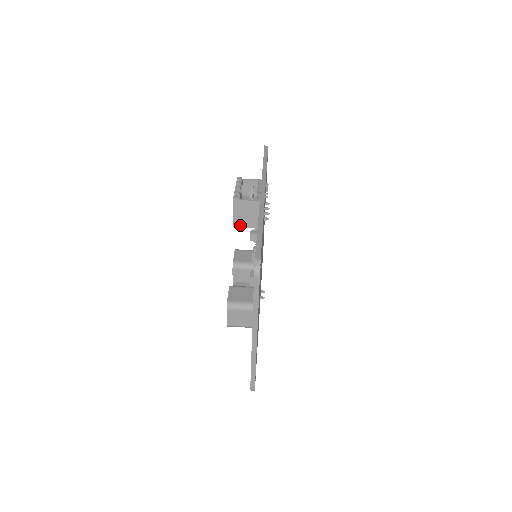
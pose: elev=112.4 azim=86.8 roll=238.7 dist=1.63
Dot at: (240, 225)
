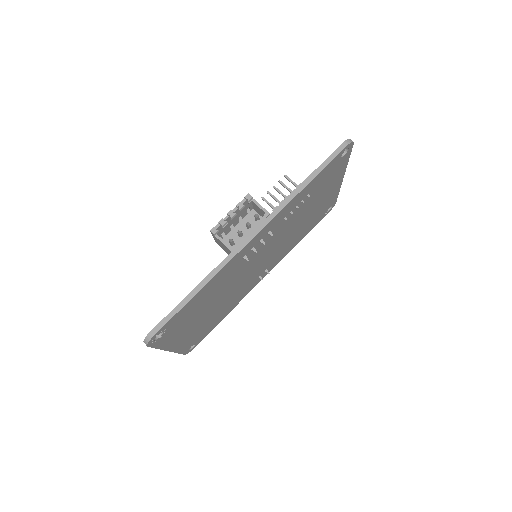
Dot at: occluded
